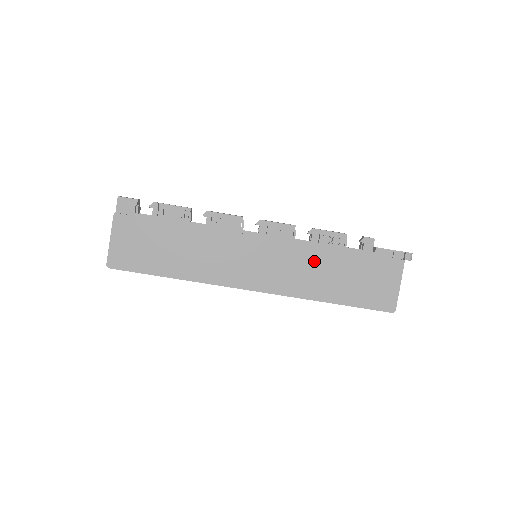
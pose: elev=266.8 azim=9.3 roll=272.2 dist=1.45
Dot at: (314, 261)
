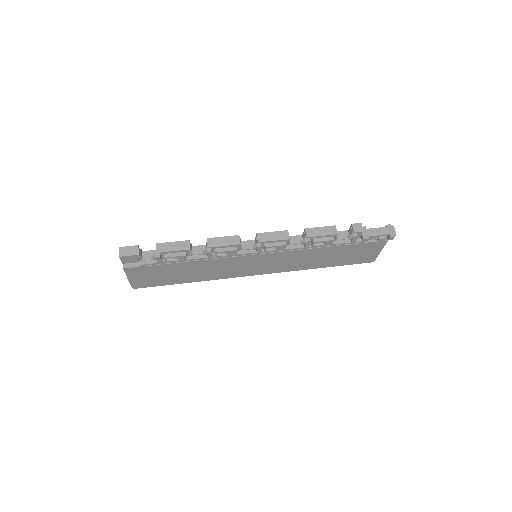
Dot at: (307, 255)
